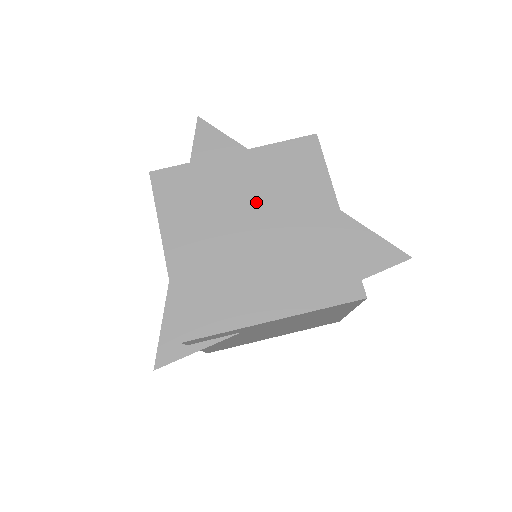
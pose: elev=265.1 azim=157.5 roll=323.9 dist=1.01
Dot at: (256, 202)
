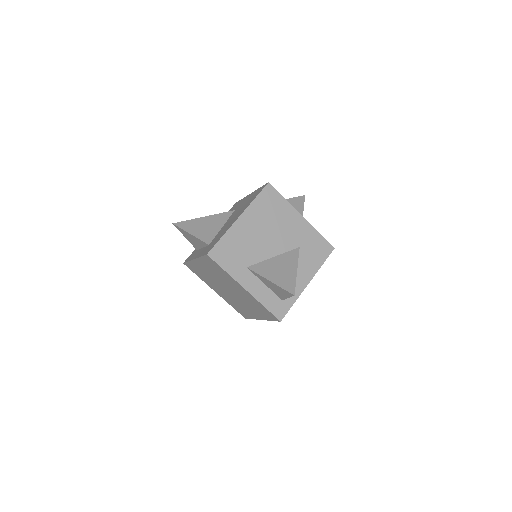
Dot at: (218, 280)
